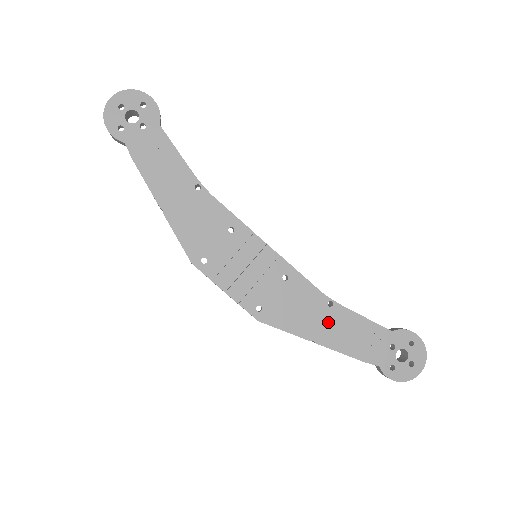
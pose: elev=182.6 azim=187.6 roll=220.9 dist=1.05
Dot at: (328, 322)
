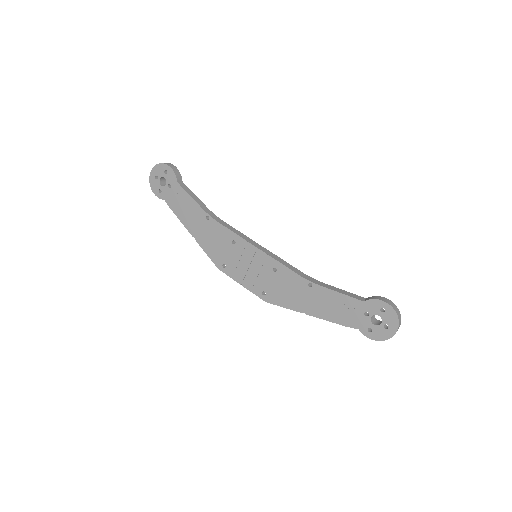
Dot at: (312, 298)
